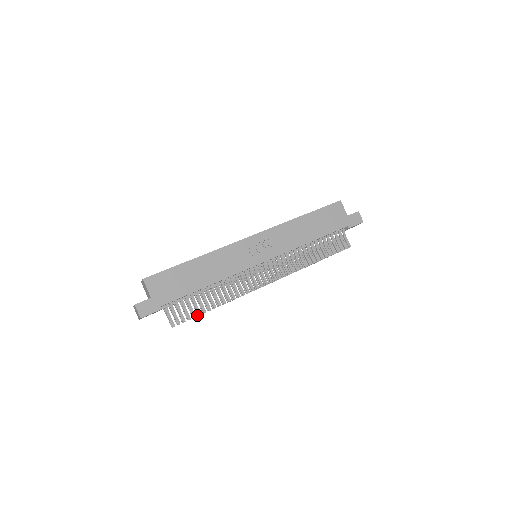
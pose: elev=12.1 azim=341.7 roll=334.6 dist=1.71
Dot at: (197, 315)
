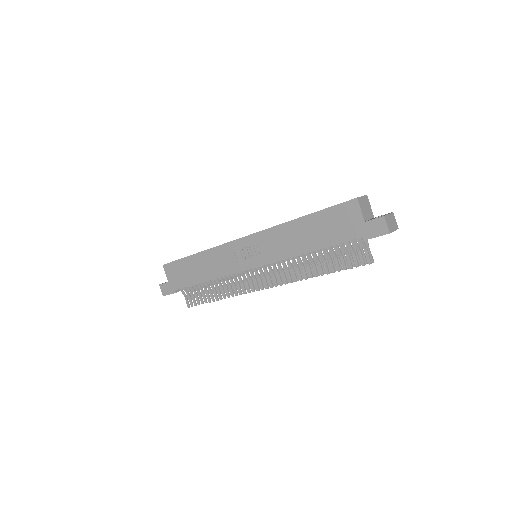
Dot at: occluded
